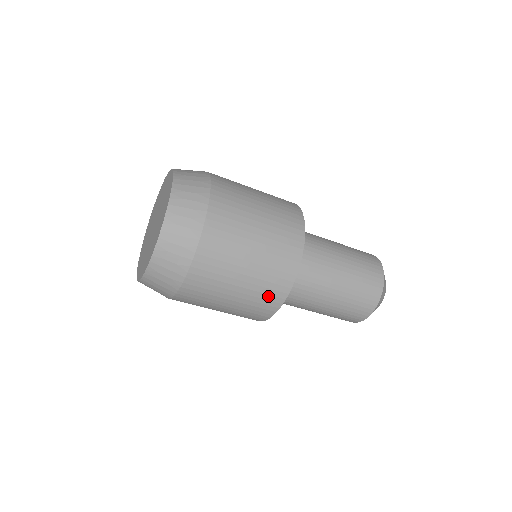
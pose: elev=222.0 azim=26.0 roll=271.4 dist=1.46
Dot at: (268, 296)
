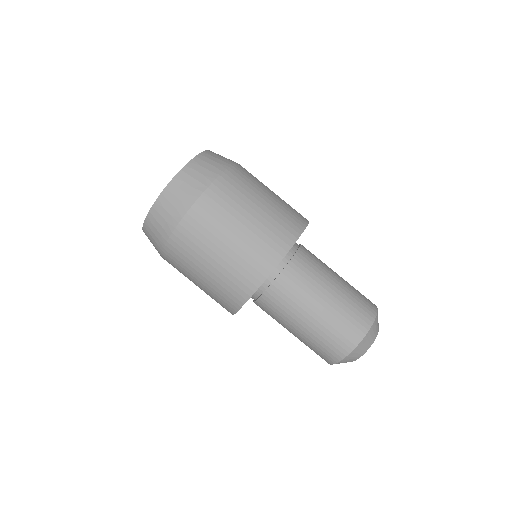
Dot at: (225, 299)
